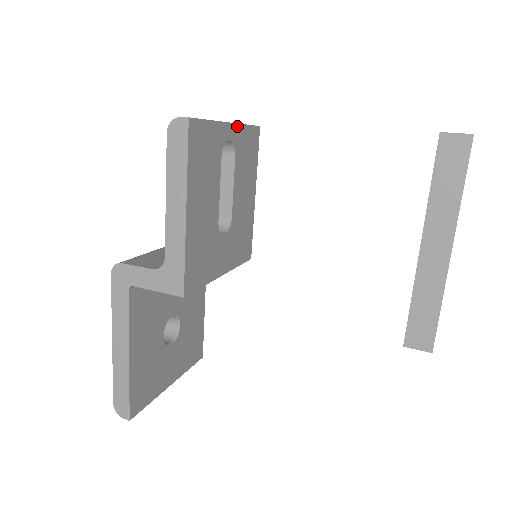
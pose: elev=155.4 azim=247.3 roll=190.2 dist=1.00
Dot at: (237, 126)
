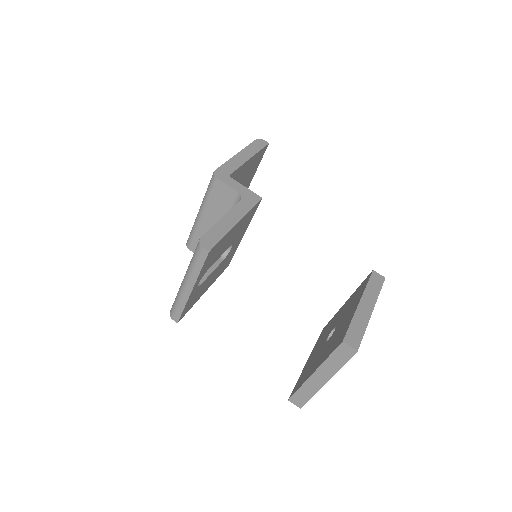
Dot at: (196, 281)
